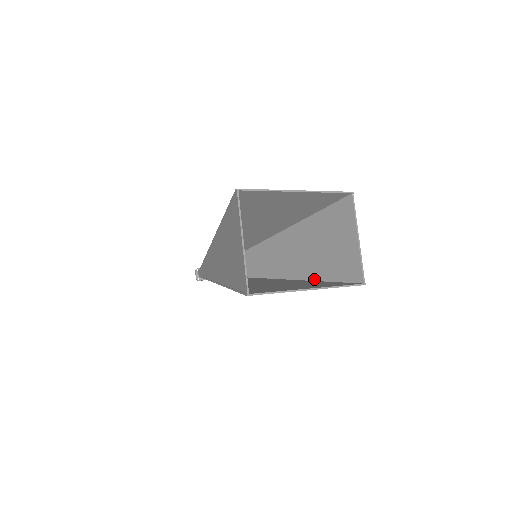
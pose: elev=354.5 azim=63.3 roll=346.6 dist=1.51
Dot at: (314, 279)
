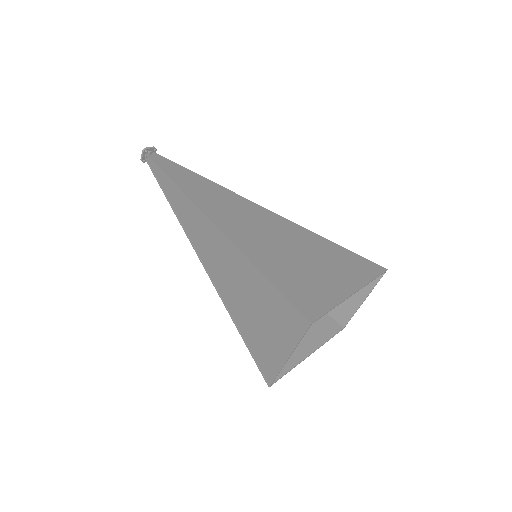
Dot at: occluded
